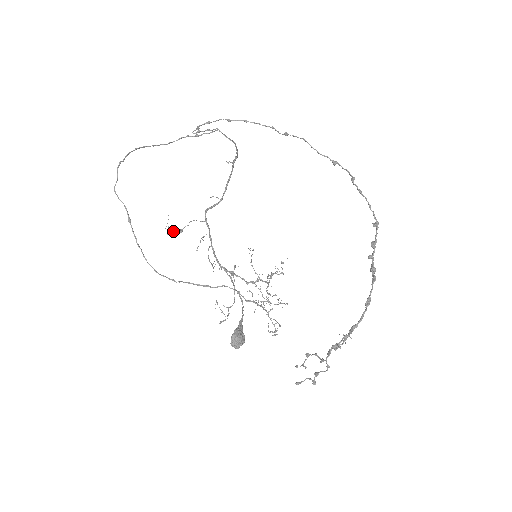
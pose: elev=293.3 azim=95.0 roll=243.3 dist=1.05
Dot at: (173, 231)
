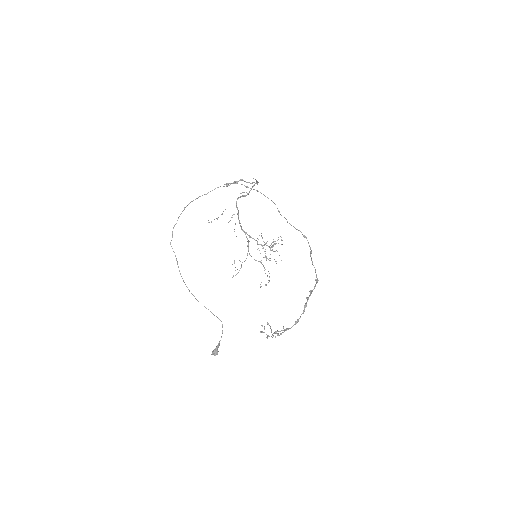
Dot at: (211, 221)
